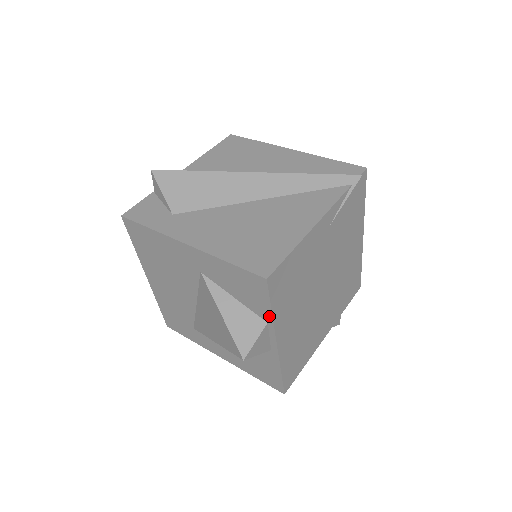
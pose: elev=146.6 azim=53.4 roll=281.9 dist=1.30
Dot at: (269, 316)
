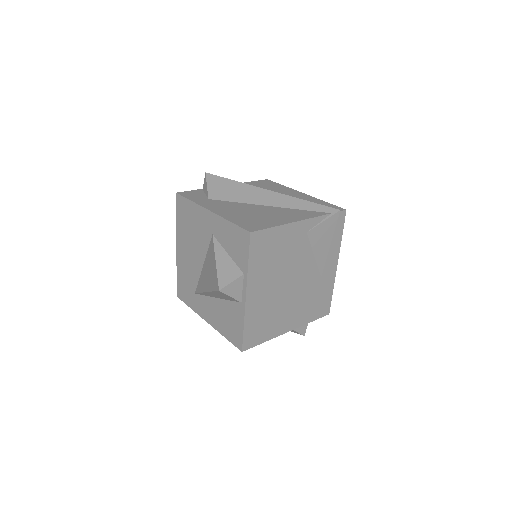
Dot at: (246, 267)
